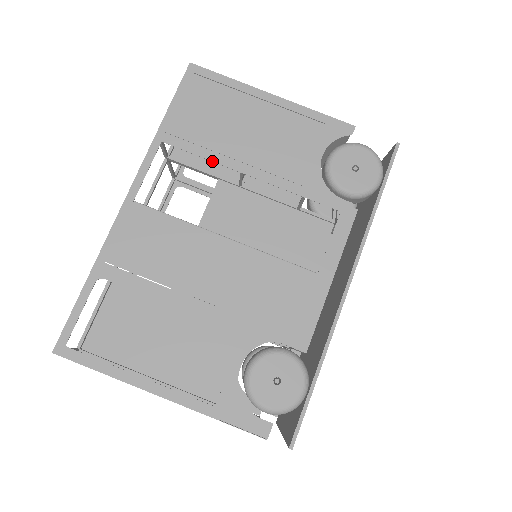
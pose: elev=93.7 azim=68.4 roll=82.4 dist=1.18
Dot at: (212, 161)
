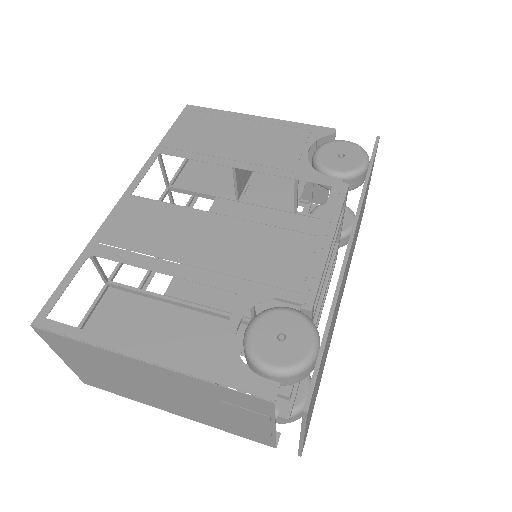
Dot at: occluded
